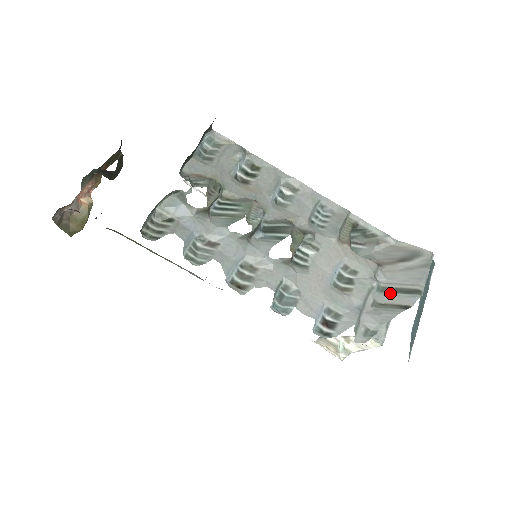
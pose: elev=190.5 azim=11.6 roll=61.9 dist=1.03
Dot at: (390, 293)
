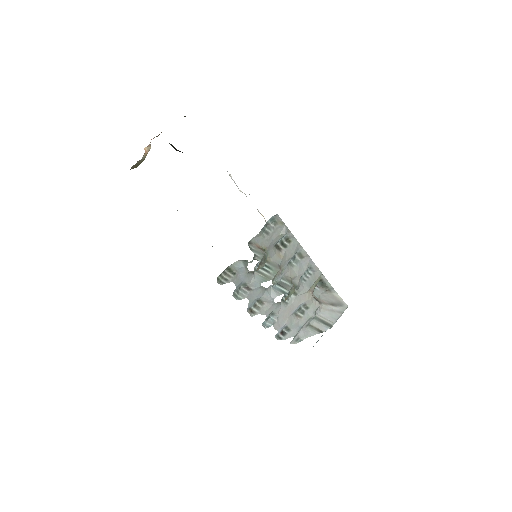
Dot at: (318, 321)
